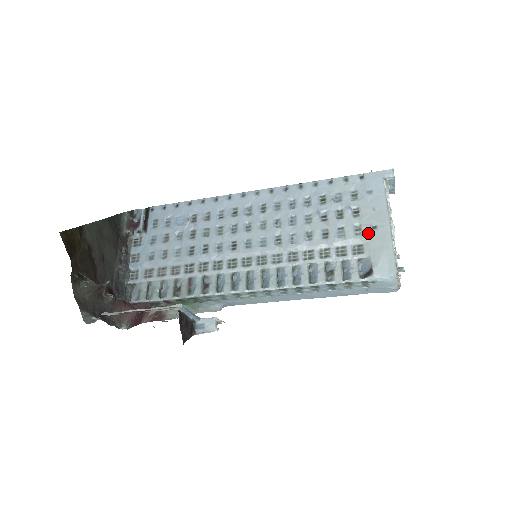
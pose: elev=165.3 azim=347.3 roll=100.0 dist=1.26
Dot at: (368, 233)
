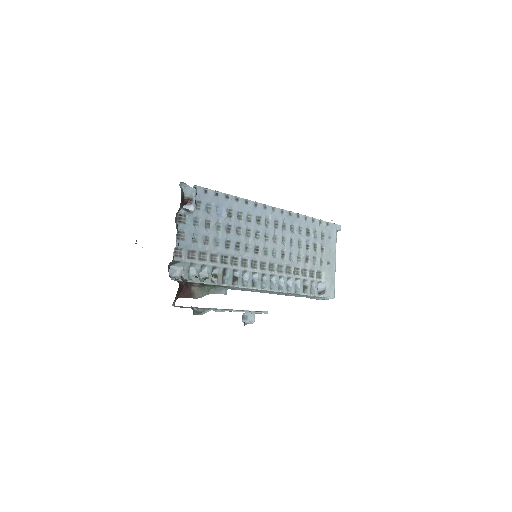
Dot at: (326, 266)
